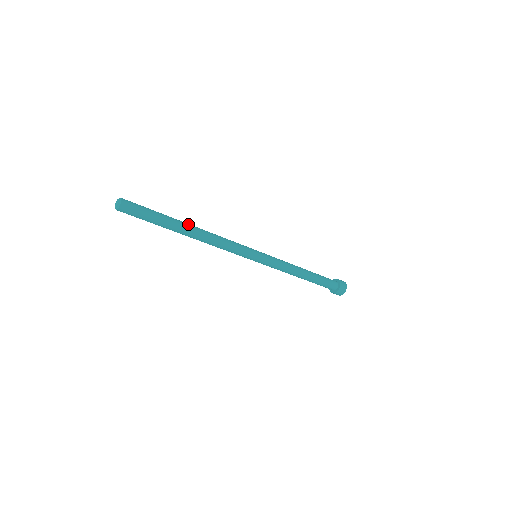
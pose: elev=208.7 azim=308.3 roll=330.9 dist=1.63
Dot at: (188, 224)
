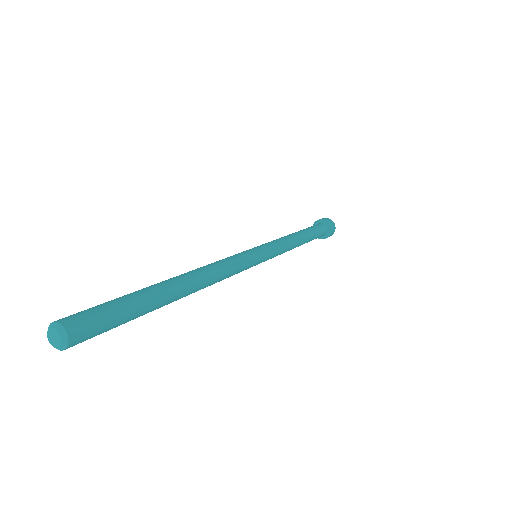
Dot at: (172, 279)
